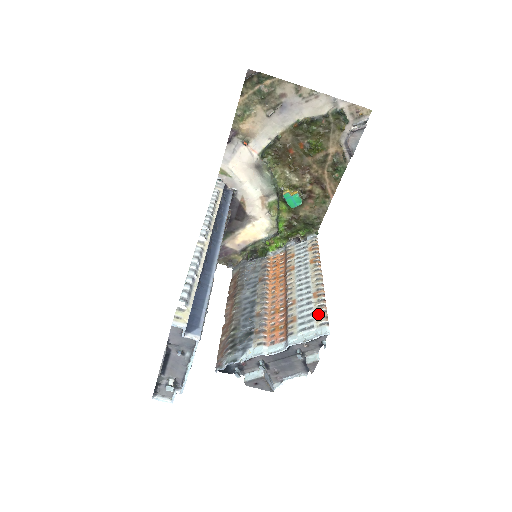
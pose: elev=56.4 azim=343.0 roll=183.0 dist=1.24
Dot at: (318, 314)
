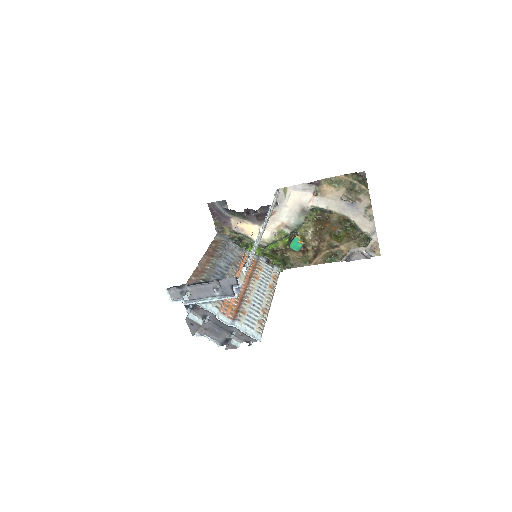
Dot at: (260, 324)
